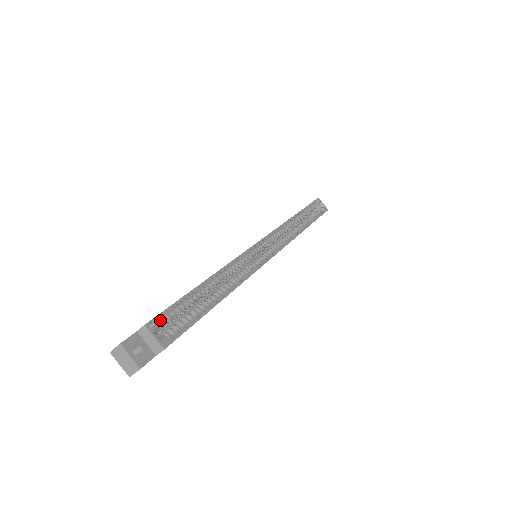
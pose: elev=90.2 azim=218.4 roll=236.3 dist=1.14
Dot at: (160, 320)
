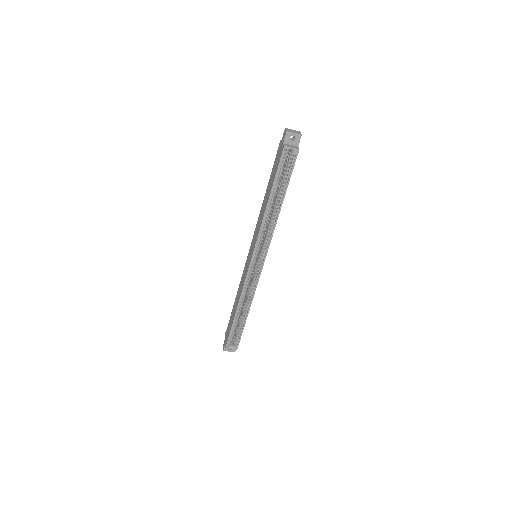
Dot at: (229, 341)
